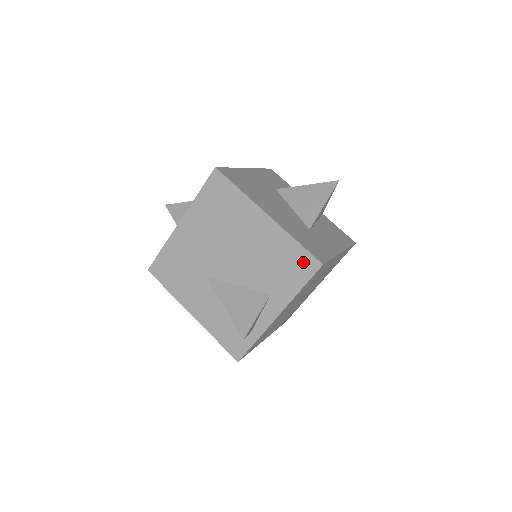
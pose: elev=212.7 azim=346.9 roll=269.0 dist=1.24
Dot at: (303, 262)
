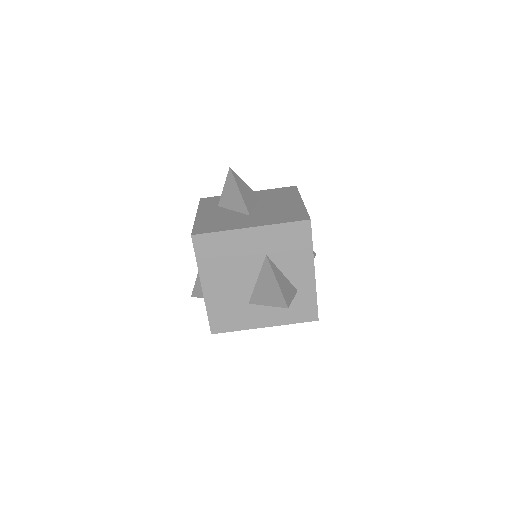
Dot at: occluded
